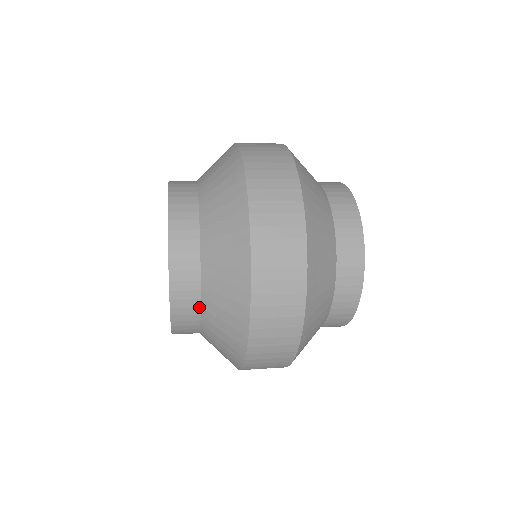
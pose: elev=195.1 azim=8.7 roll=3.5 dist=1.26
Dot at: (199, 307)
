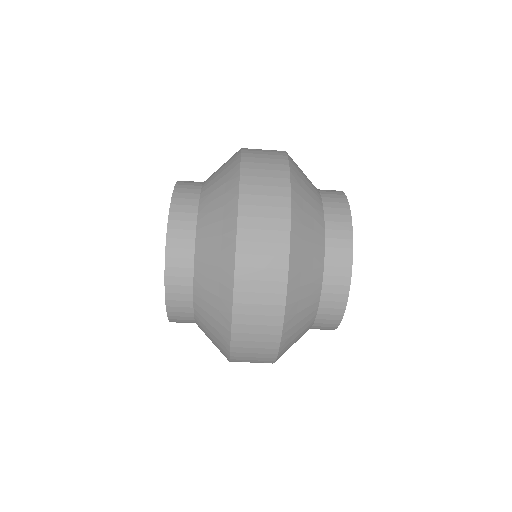
Dot at: (193, 249)
